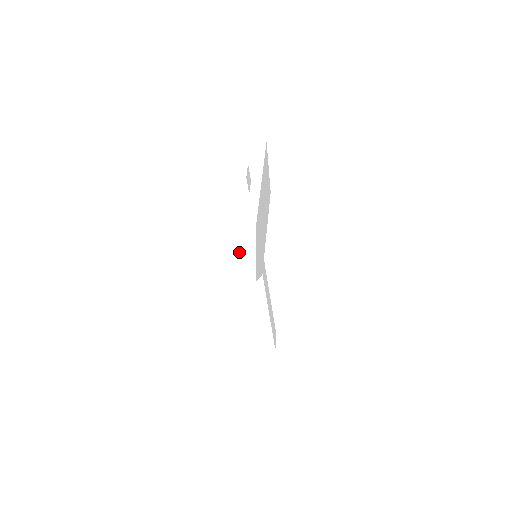
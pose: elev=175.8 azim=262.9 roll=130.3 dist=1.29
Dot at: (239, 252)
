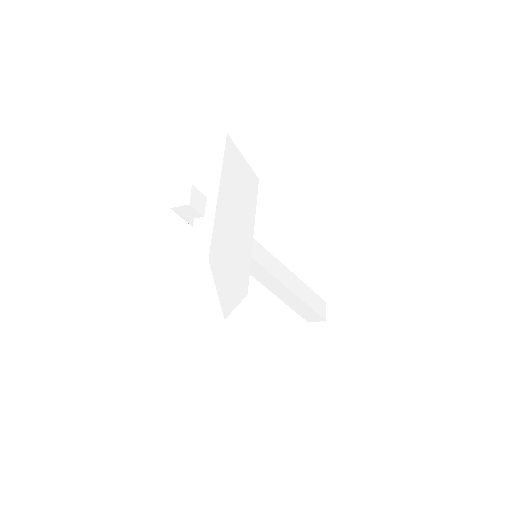
Dot at: (199, 292)
